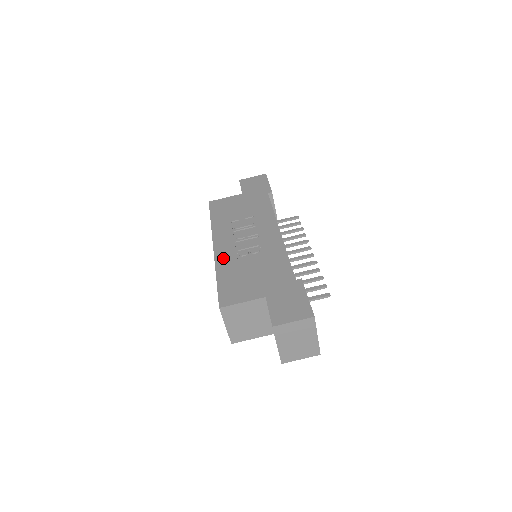
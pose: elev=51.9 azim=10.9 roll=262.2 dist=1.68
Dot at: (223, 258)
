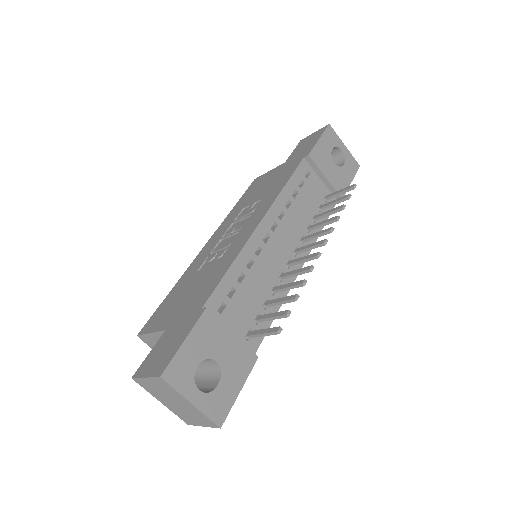
Dot at: (194, 264)
